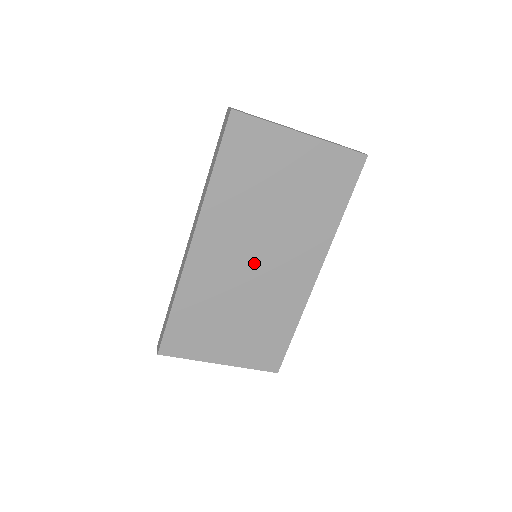
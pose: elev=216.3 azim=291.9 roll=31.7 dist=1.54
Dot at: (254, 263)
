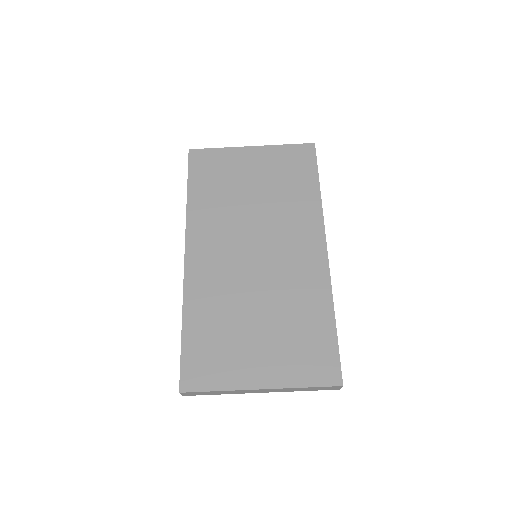
Dot at: (253, 256)
